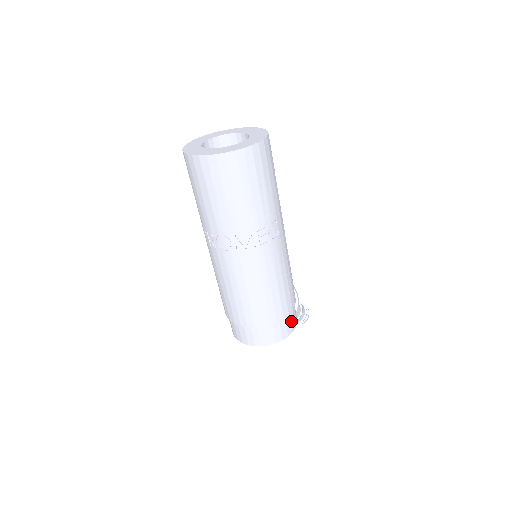
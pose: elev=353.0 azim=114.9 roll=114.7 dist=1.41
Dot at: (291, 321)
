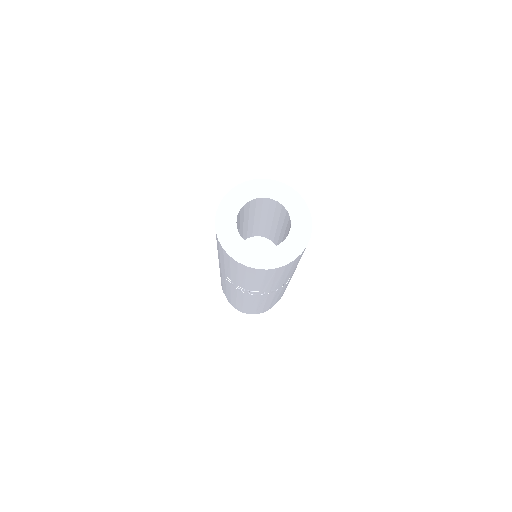
Dot at: occluded
